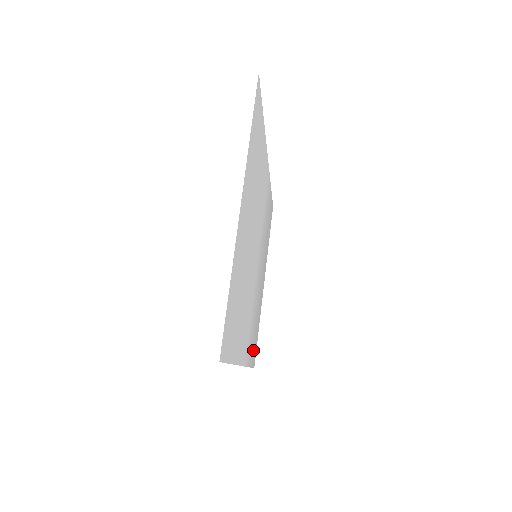
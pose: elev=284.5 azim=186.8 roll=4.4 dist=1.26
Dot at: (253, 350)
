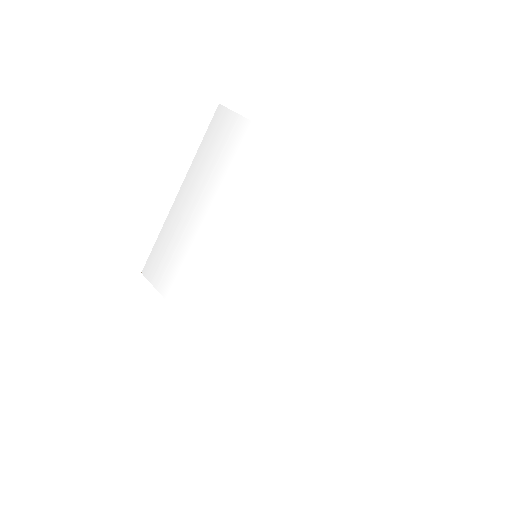
Dot at: (165, 277)
